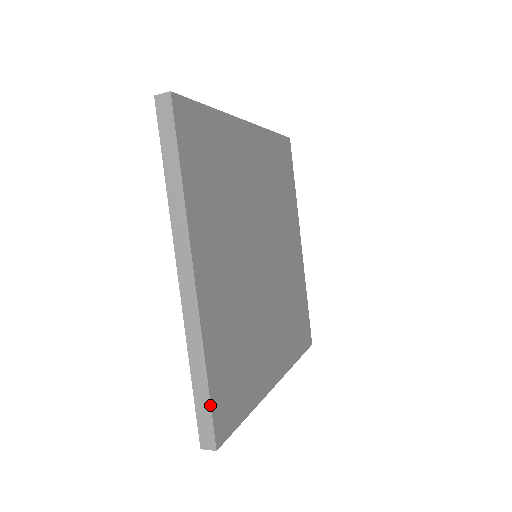
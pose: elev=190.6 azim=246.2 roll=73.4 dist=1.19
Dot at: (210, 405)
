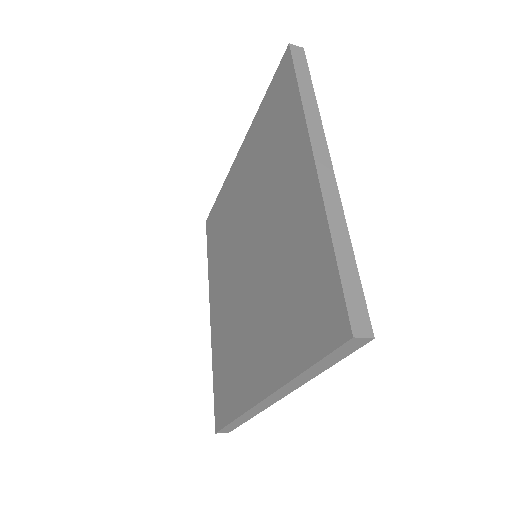
Dot at: (360, 281)
